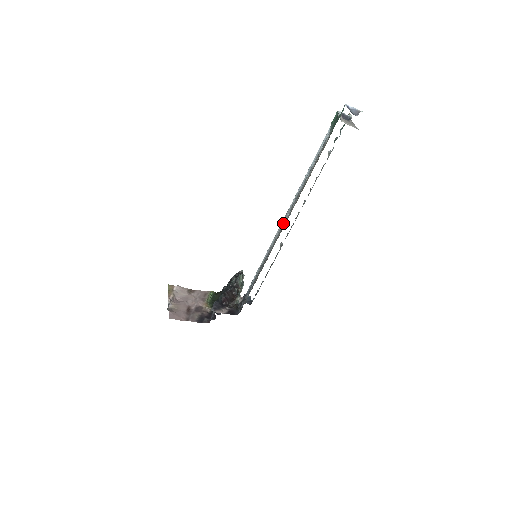
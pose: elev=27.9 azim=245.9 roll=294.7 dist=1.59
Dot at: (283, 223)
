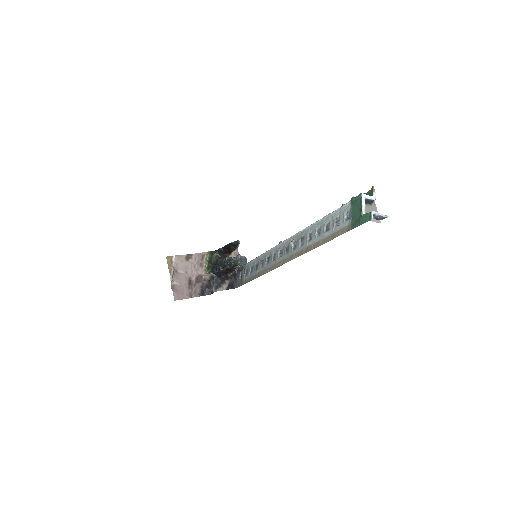
Dot at: (286, 245)
